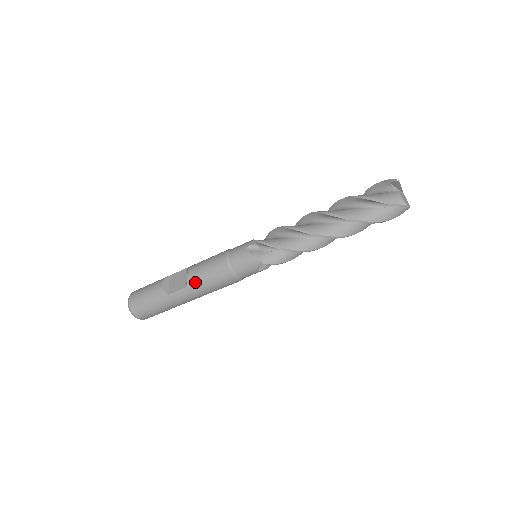
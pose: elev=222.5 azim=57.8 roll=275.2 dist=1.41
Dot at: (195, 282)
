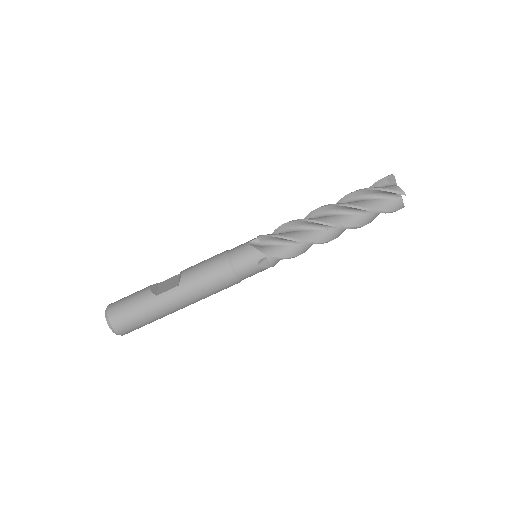
Dot at: (189, 279)
